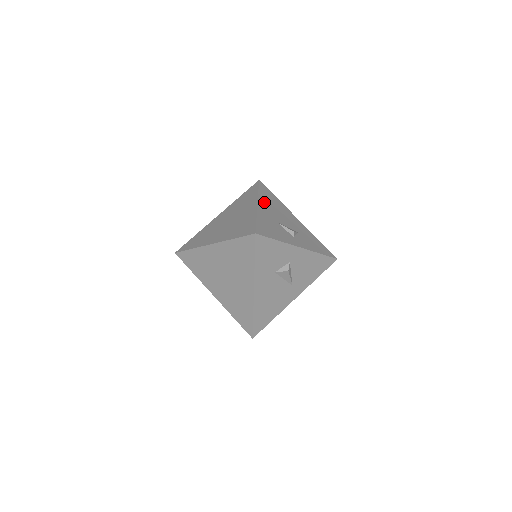
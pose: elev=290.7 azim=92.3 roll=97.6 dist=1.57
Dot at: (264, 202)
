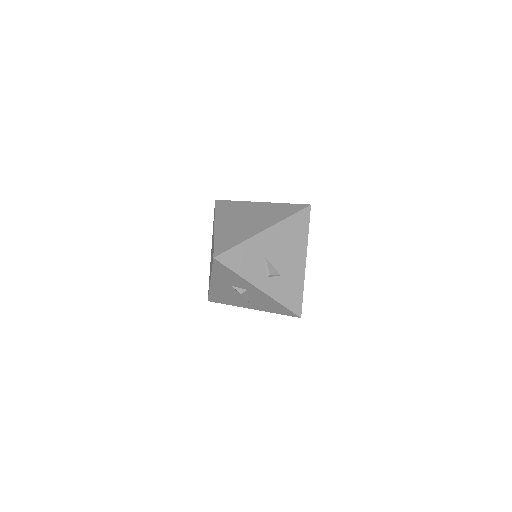
Dot at: (278, 231)
